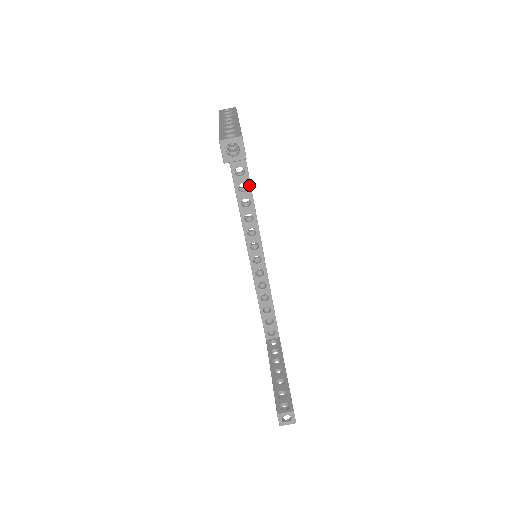
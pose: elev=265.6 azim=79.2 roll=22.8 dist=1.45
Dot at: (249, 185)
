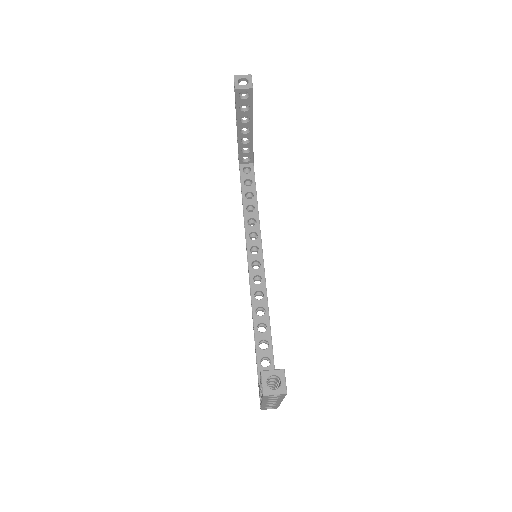
Dot at: (256, 207)
